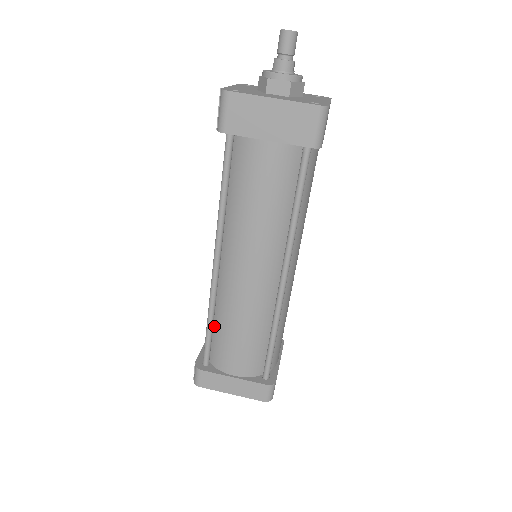
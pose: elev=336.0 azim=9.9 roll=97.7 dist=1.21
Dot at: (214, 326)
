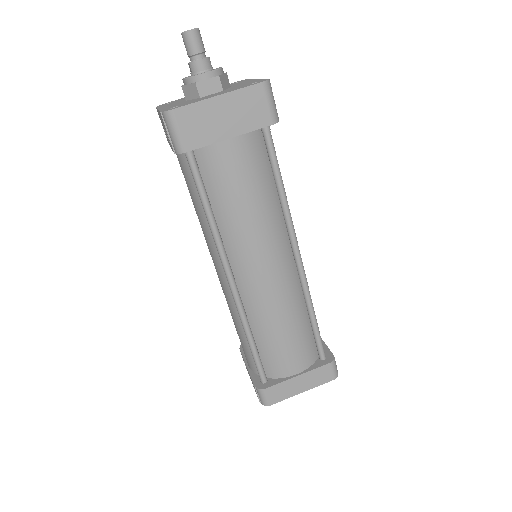
Dot at: (255, 341)
